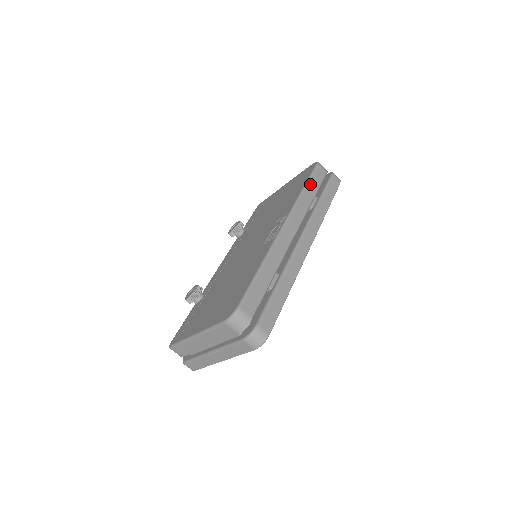
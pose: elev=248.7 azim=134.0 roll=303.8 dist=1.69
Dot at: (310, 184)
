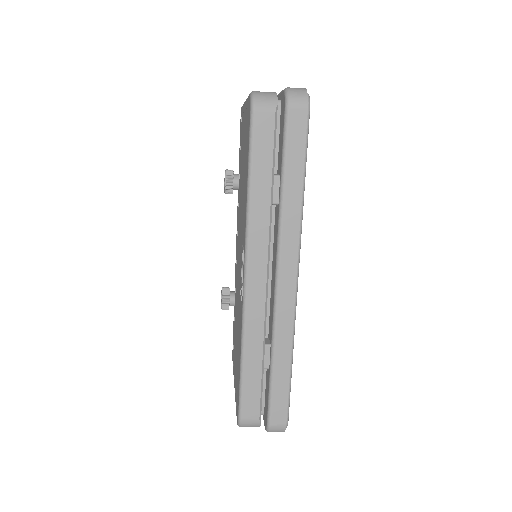
Dot at: (255, 170)
